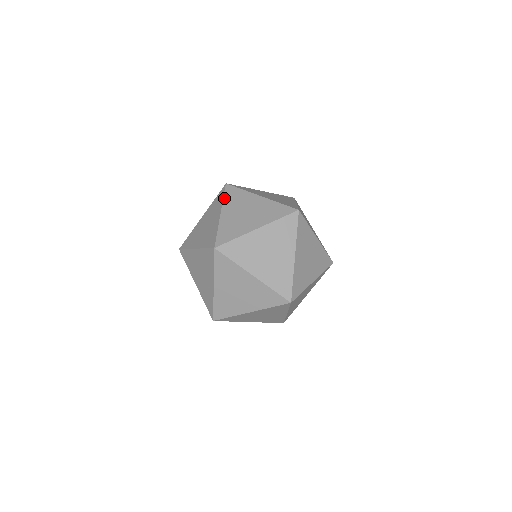
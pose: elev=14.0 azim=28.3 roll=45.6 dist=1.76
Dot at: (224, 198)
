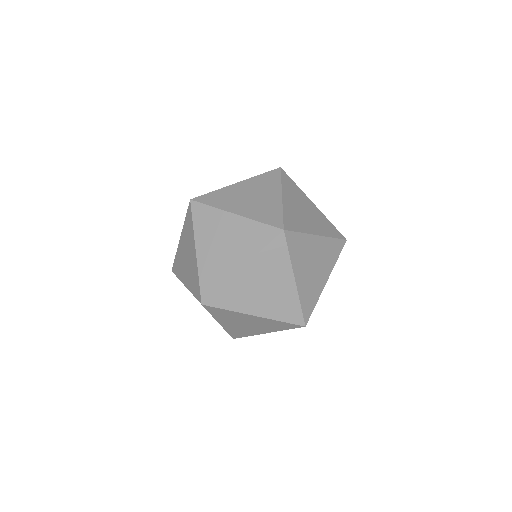
Dot at: (213, 206)
